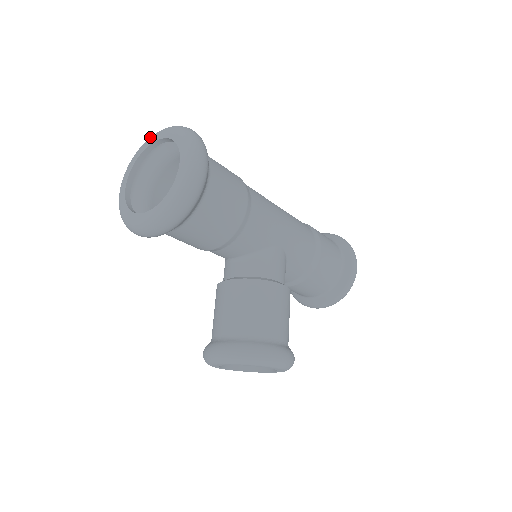
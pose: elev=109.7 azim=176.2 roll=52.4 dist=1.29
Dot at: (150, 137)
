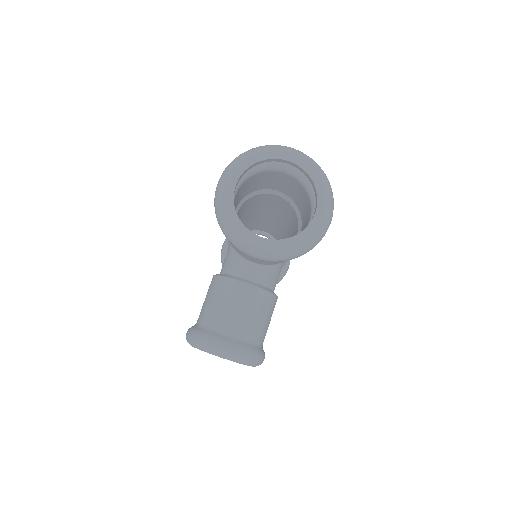
Dot at: (278, 148)
